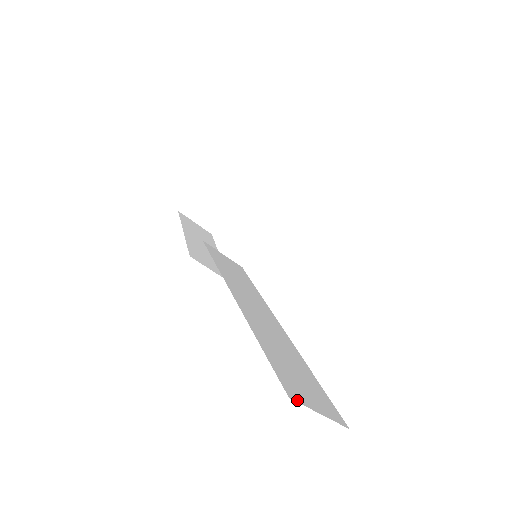
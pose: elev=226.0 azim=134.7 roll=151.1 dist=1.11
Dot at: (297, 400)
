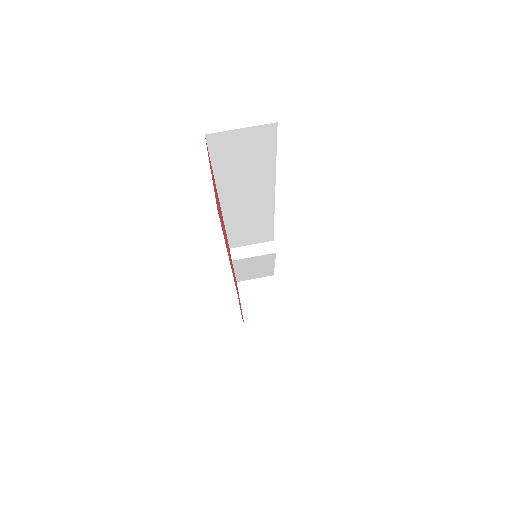
Dot at: occluded
